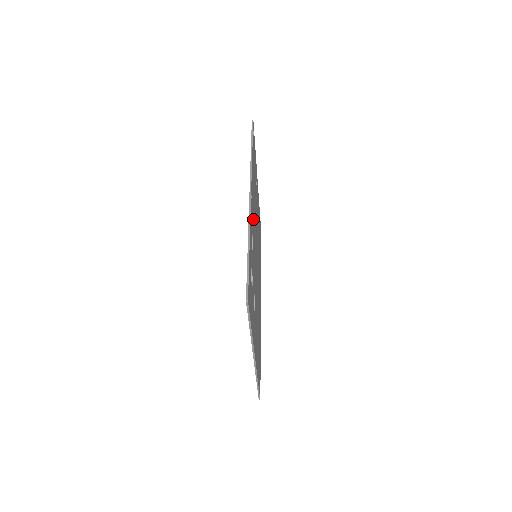
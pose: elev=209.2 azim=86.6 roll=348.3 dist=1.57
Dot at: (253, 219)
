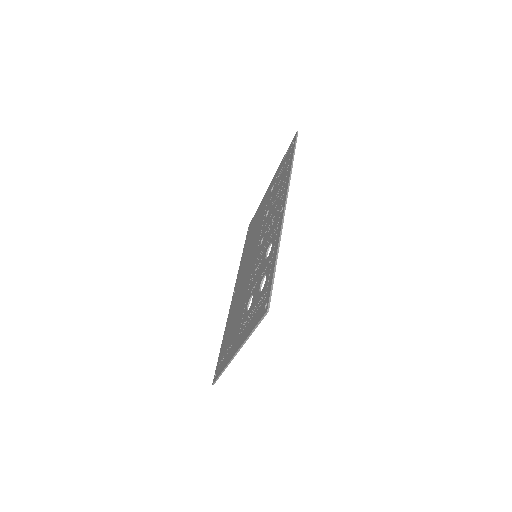
Dot at: occluded
